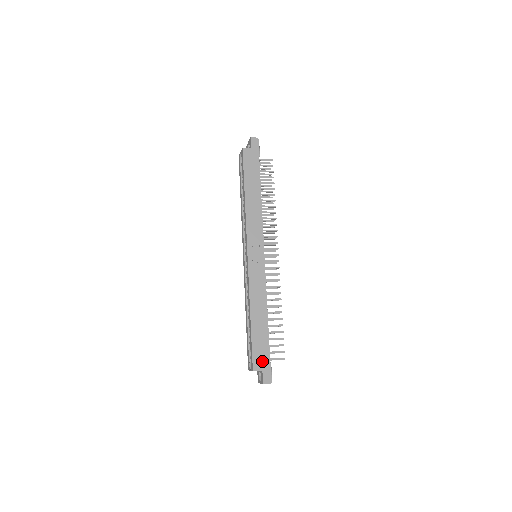
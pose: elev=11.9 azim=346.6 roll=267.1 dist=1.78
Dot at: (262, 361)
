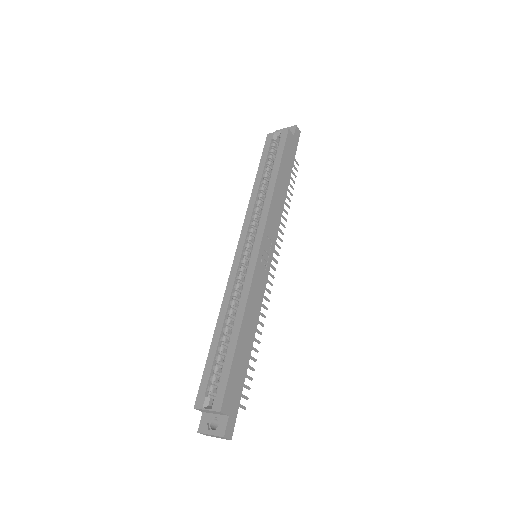
Dot at: (233, 401)
